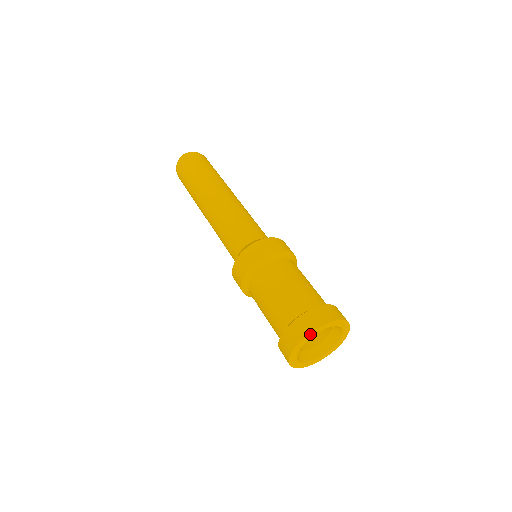
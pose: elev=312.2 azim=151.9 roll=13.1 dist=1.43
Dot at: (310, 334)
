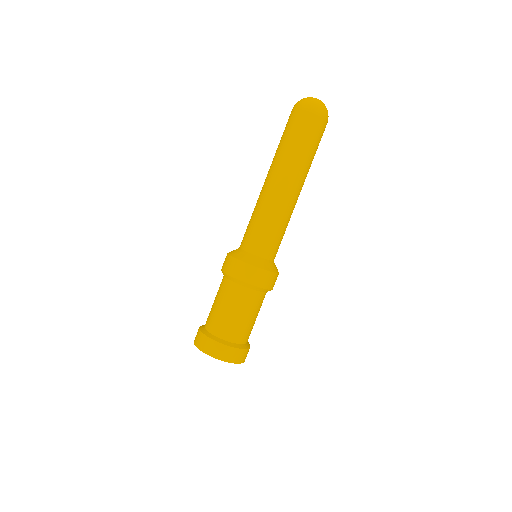
Dot at: (230, 362)
